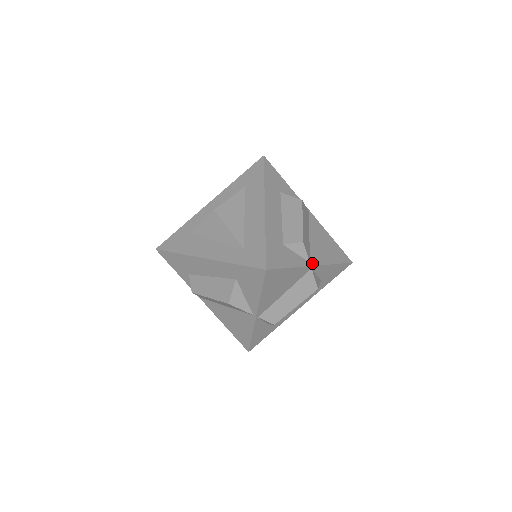
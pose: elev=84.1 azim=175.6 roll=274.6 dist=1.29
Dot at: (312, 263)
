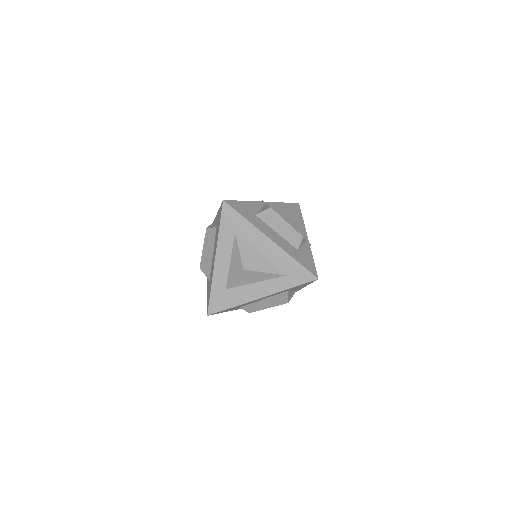
Dot at: (306, 238)
